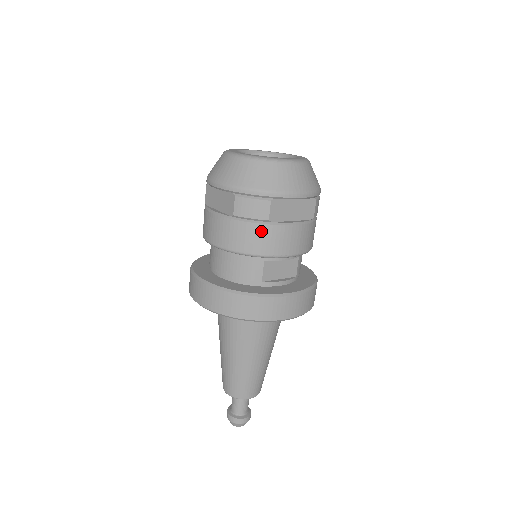
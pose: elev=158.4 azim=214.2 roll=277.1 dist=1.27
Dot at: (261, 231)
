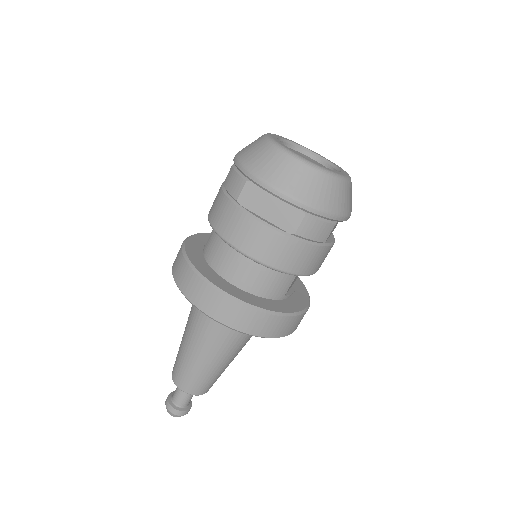
Dot at: (315, 252)
